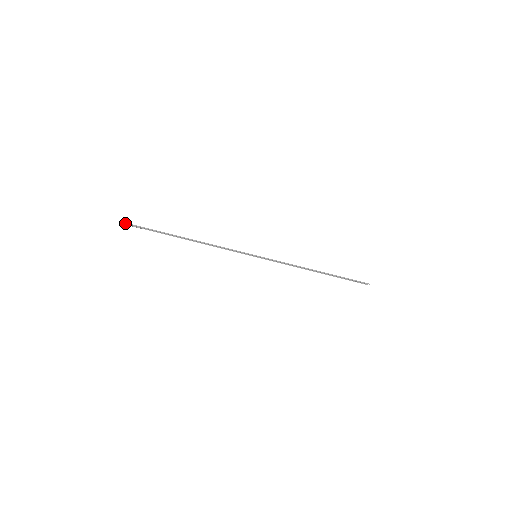
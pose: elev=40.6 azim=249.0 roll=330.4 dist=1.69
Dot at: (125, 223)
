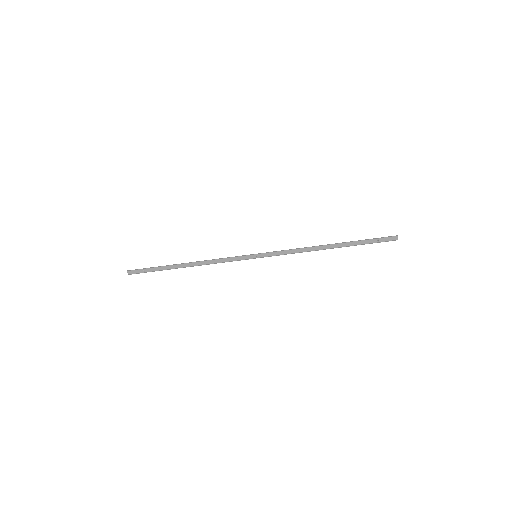
Dot at: (128, 271)
